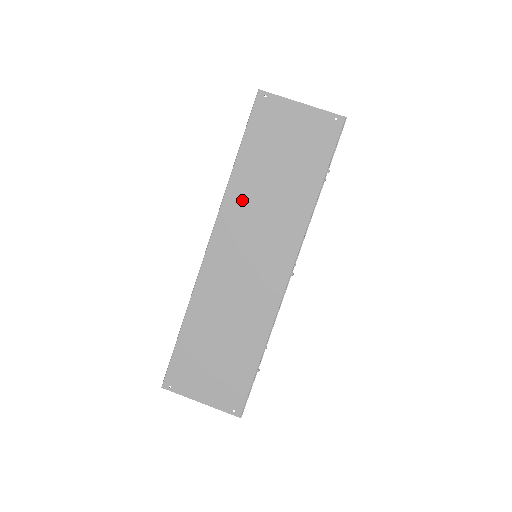
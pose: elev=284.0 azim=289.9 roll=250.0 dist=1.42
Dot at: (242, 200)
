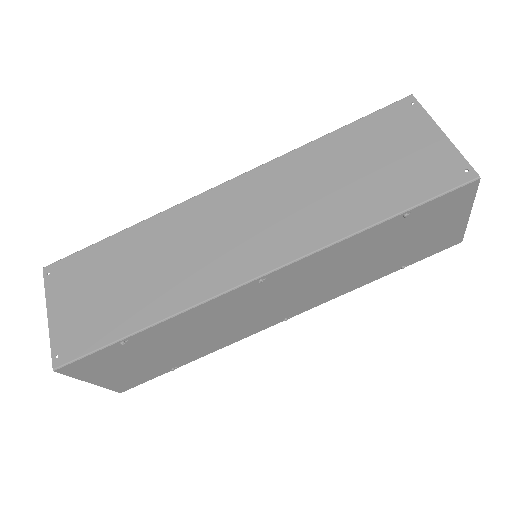
Dot at: (293, 171)
